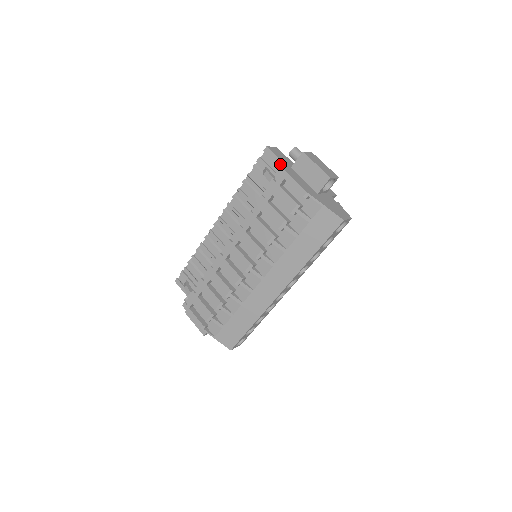
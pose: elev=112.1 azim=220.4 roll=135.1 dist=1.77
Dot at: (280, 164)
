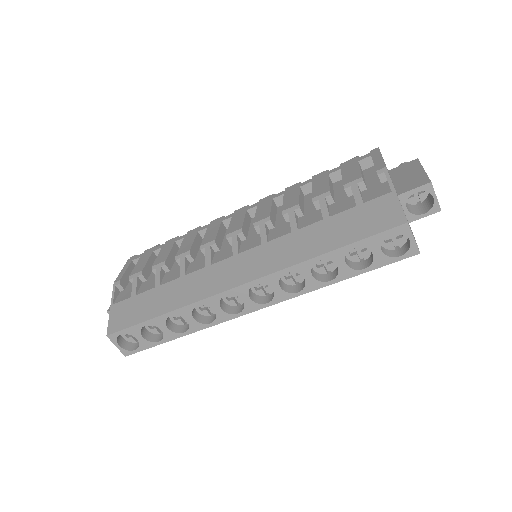
Dot at: occluded
